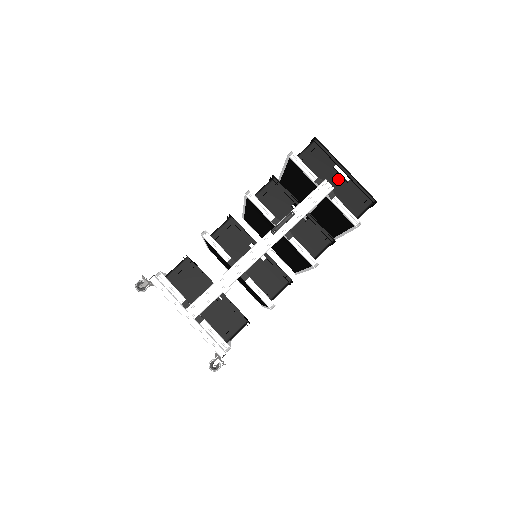
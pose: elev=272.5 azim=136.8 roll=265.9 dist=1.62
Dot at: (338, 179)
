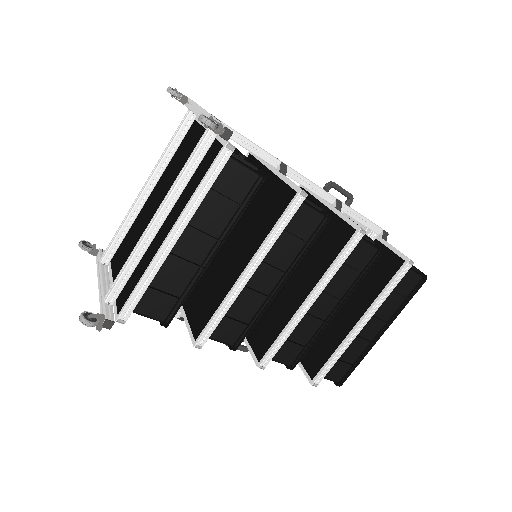
Dot at: occluded
